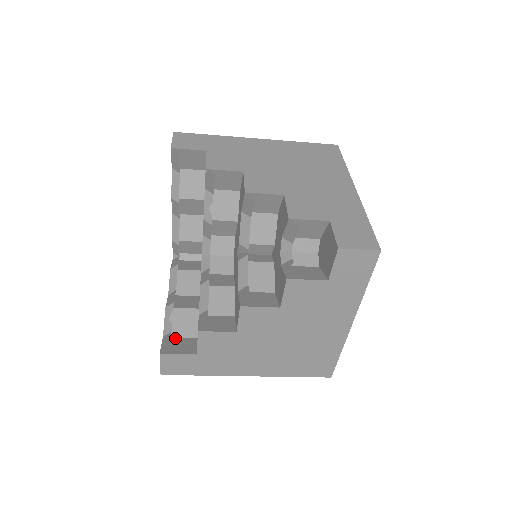
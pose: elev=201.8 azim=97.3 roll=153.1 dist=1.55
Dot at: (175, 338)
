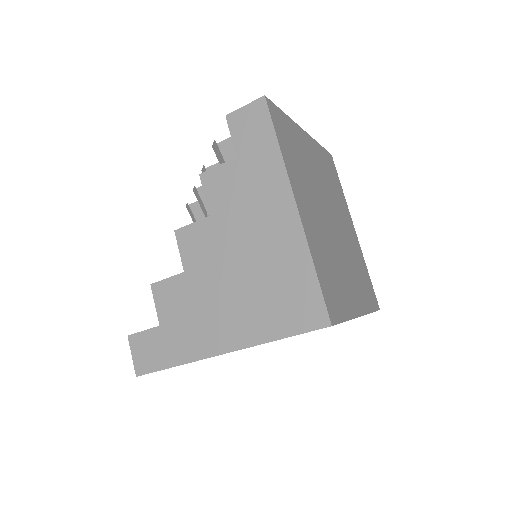
Dot at: occluded
